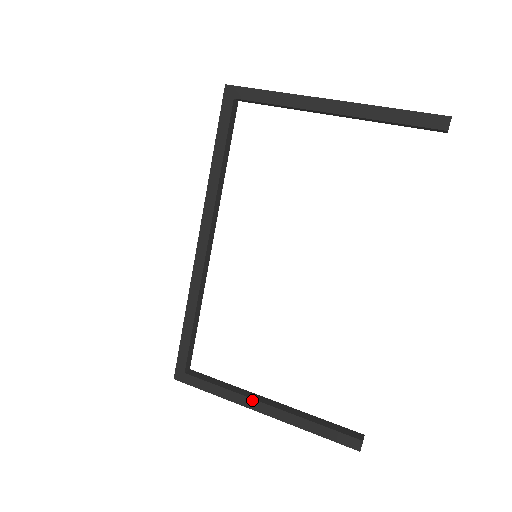
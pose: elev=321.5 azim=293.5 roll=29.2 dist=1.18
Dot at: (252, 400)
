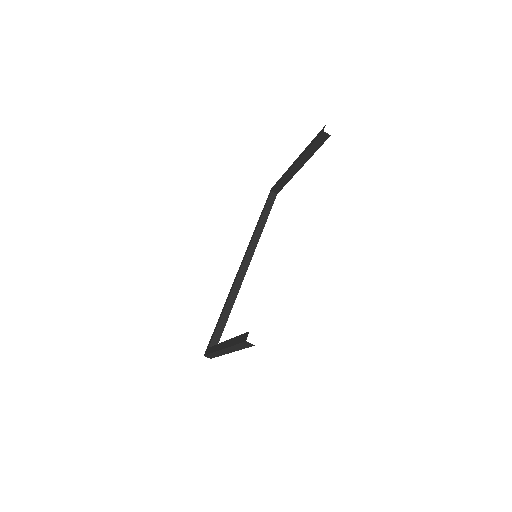
Dot at: (222, 343)
